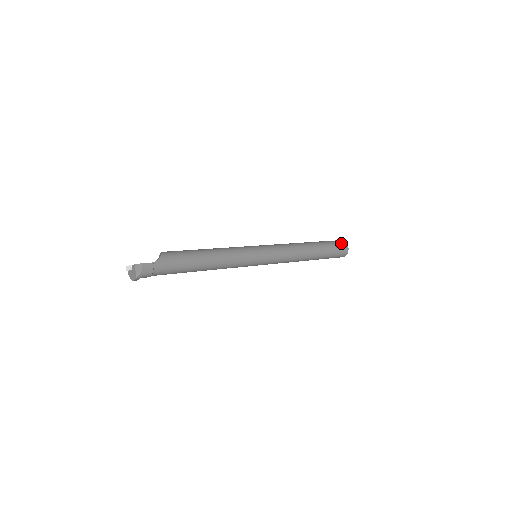
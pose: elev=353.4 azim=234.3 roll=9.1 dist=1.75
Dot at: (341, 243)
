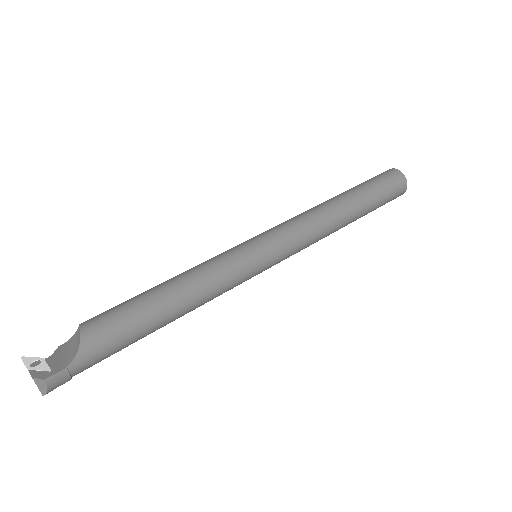
Dot at: (396, 181)
